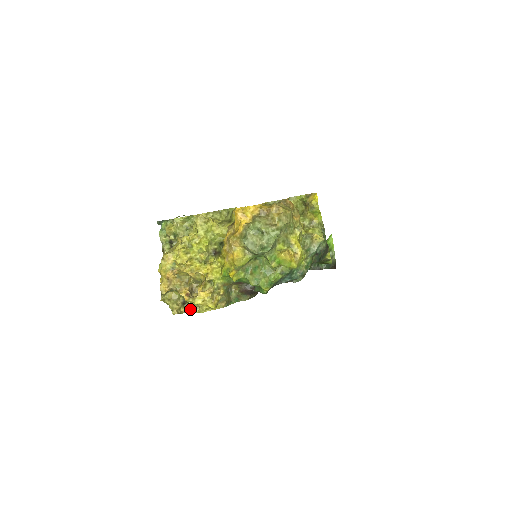
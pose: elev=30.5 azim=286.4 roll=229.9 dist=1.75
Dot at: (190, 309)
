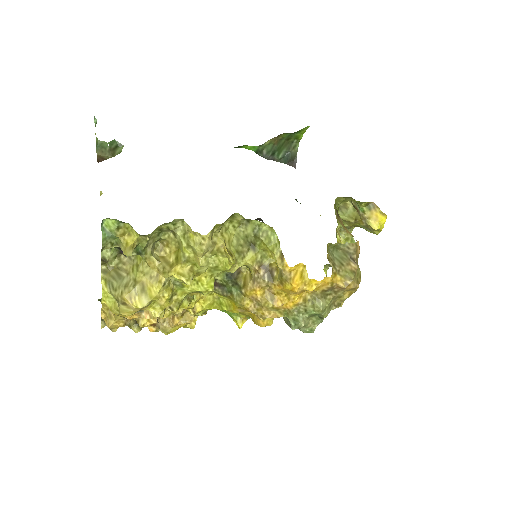
Dot at: occluded
